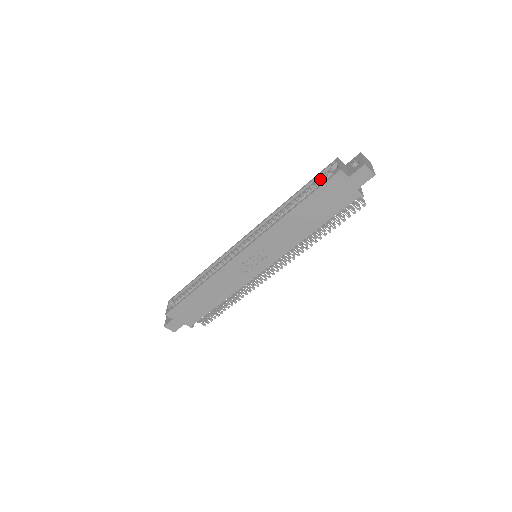
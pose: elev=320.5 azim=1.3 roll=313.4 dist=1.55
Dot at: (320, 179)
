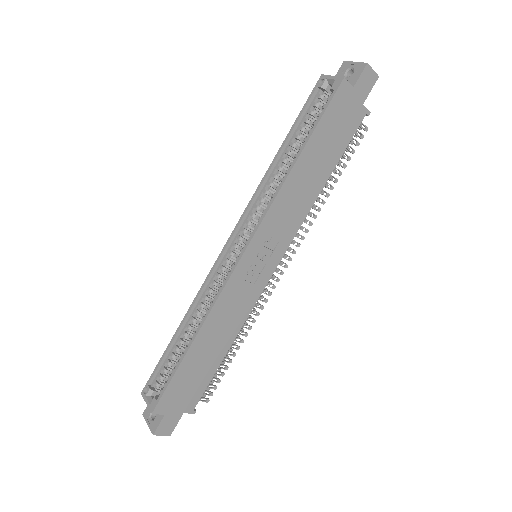
Dot at: (310, 111)
